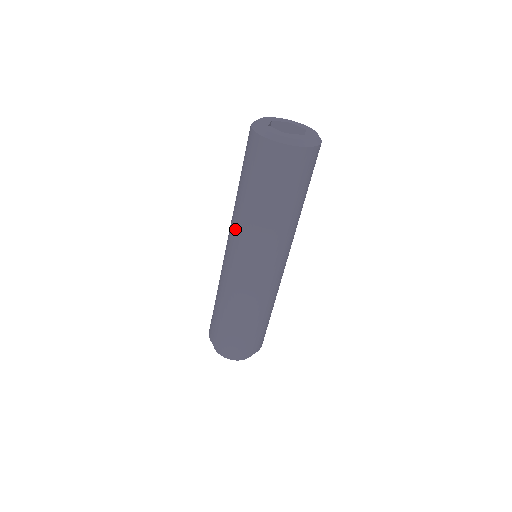
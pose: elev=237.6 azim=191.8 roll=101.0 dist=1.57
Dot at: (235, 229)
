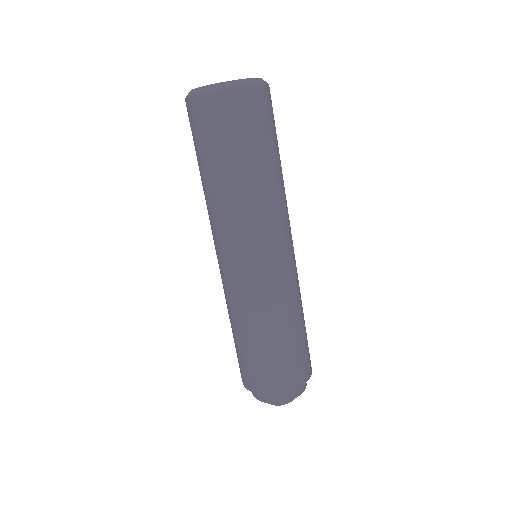
Dot at: (210, 223)
